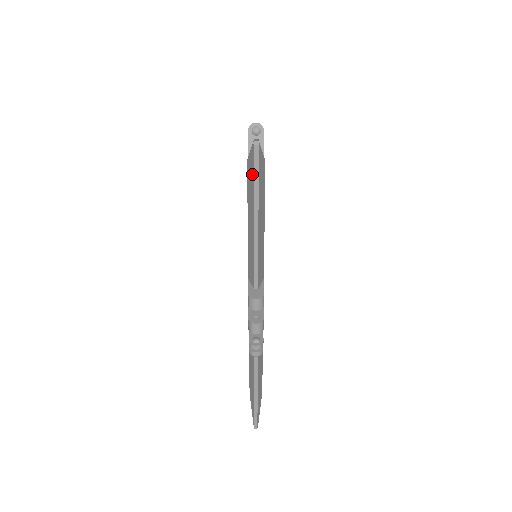
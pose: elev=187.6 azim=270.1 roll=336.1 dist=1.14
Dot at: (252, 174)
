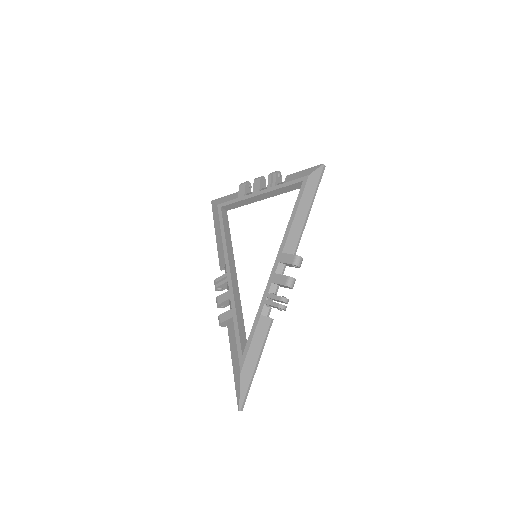
Dot at: (316, 180)
